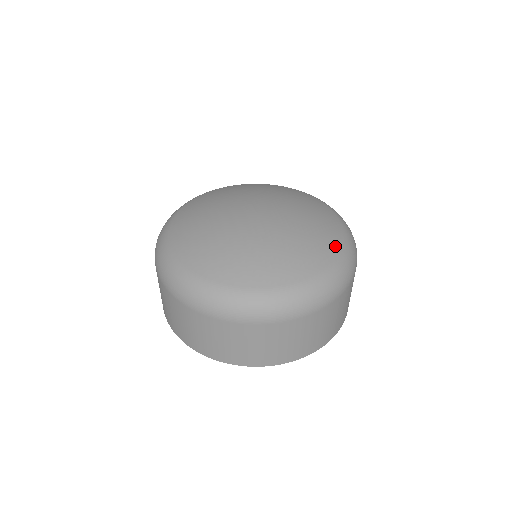
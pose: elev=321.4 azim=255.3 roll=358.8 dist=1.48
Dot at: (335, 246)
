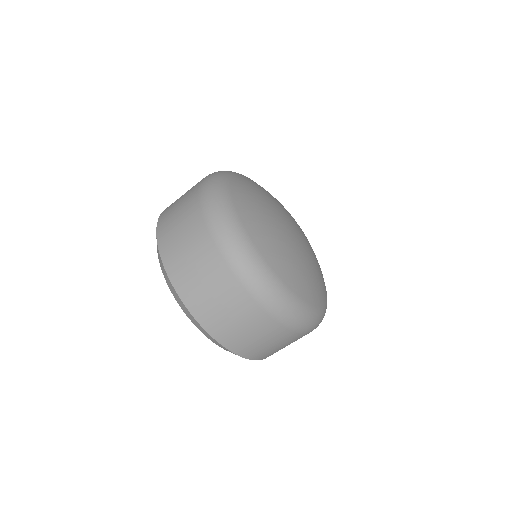
Dot at: occluded
